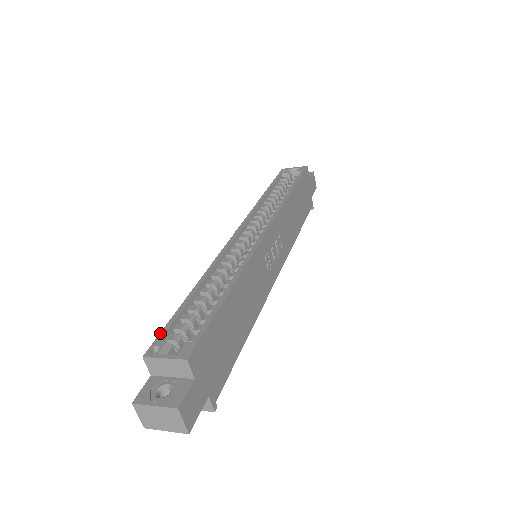
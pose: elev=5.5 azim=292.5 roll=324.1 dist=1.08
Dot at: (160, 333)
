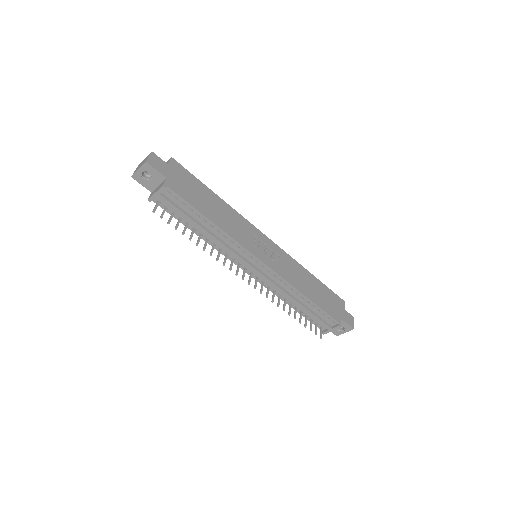
Dot at: occluded
